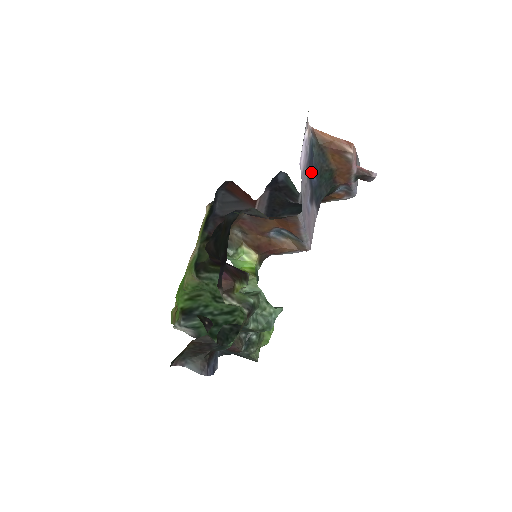
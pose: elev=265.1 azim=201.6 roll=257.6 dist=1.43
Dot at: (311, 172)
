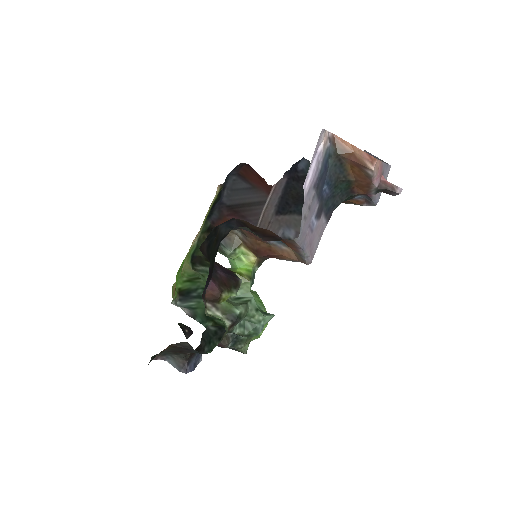
Dot at: (323, 185)
